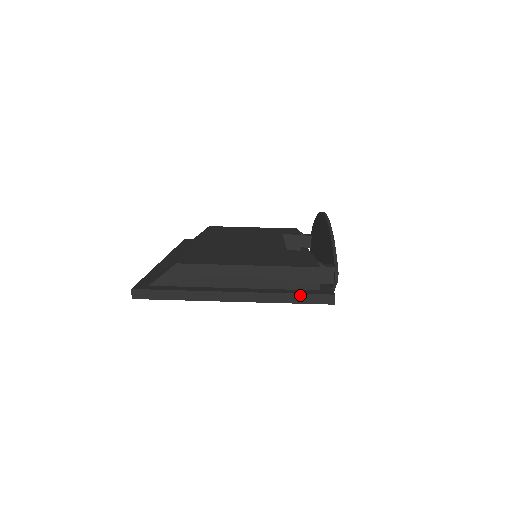
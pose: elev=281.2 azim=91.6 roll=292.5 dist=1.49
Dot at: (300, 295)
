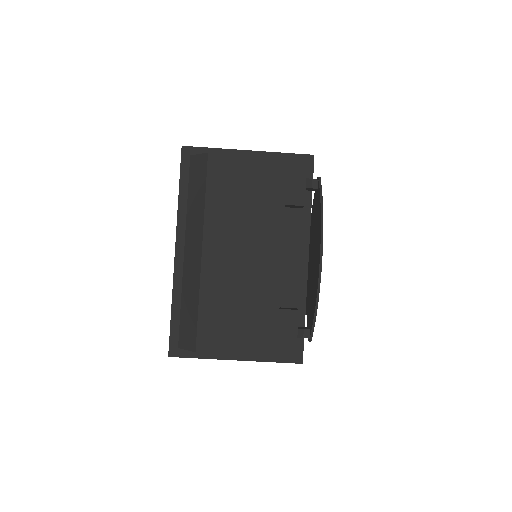
Dot at: (280, 362)
